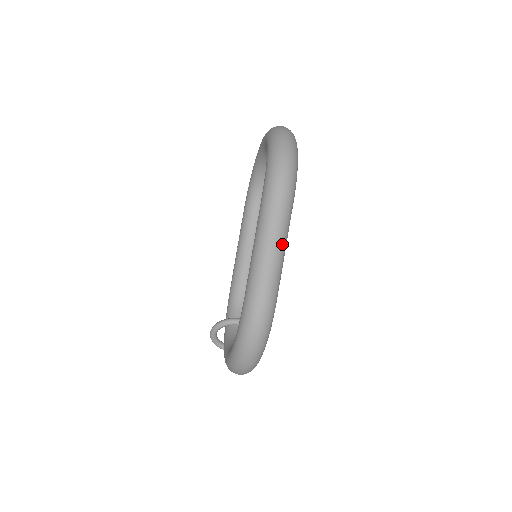
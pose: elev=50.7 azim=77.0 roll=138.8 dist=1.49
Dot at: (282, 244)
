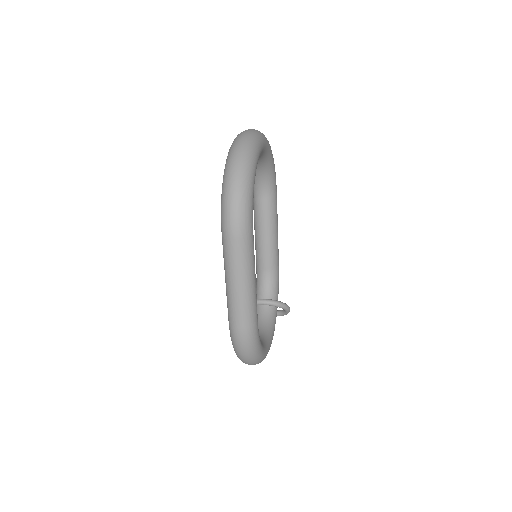
Dot at: (246, 281)
